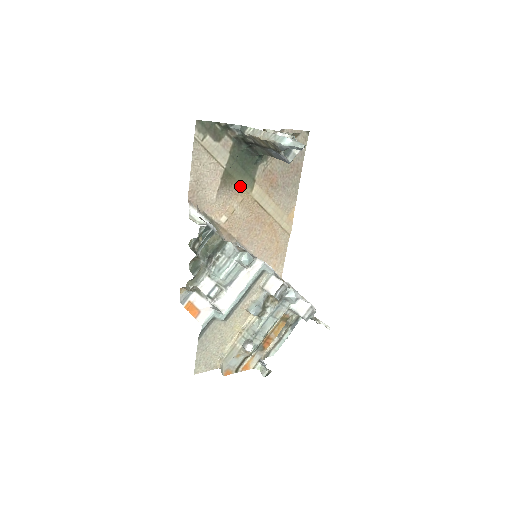
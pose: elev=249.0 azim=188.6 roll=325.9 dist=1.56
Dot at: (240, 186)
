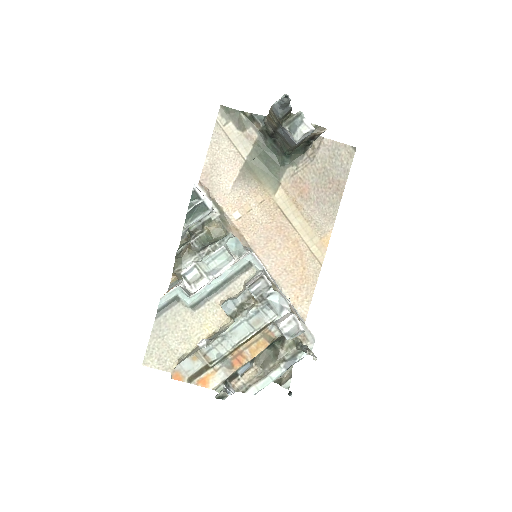
Dot at: (261, 185)
